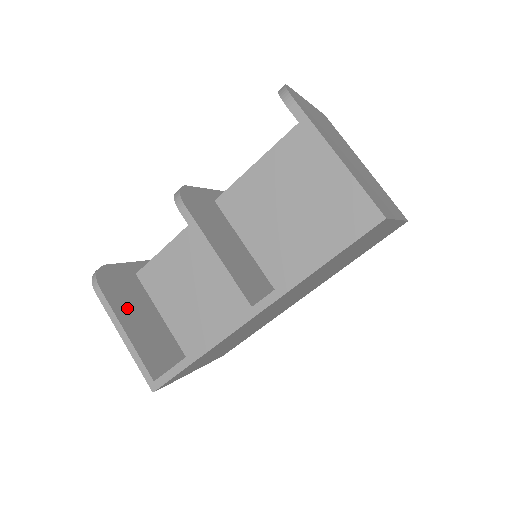
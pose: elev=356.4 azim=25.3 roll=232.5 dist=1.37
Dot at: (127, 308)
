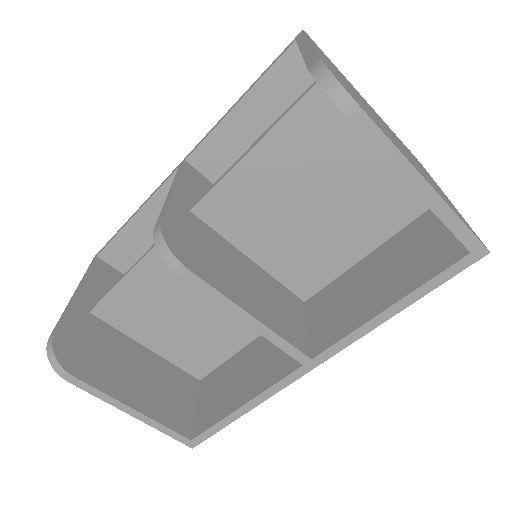
Dot at: (114, 374)
